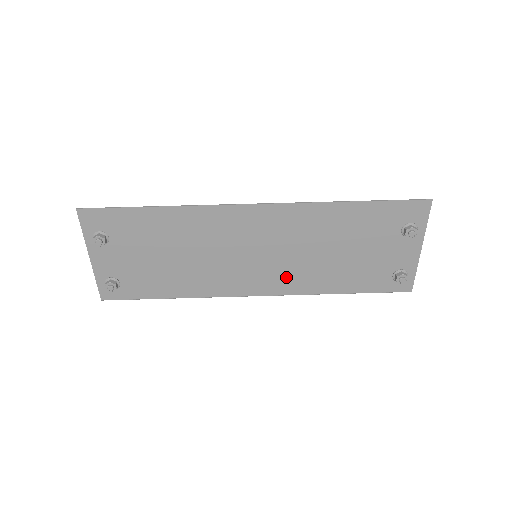
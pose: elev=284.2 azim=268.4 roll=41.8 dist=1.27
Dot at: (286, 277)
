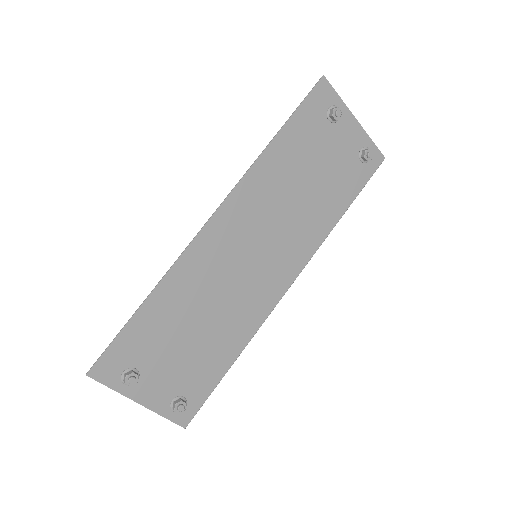
Dot at: (294, 247)
